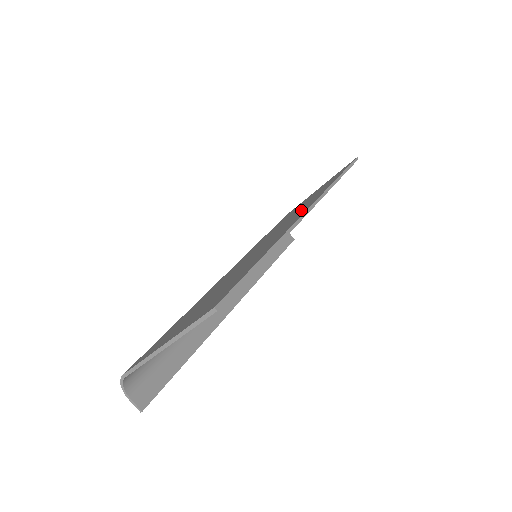
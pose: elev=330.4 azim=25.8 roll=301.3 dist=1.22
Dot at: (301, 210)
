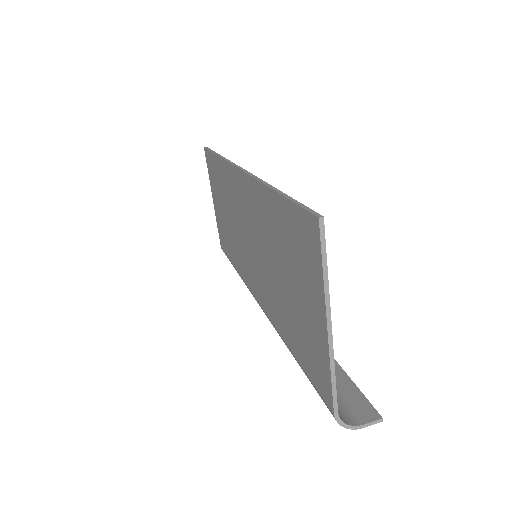
Dot at: (233, 193)
